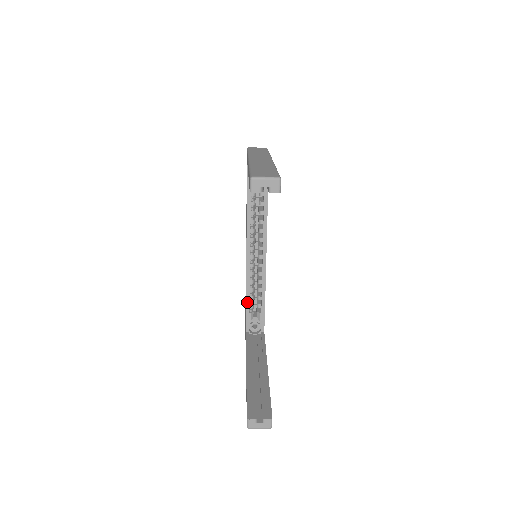
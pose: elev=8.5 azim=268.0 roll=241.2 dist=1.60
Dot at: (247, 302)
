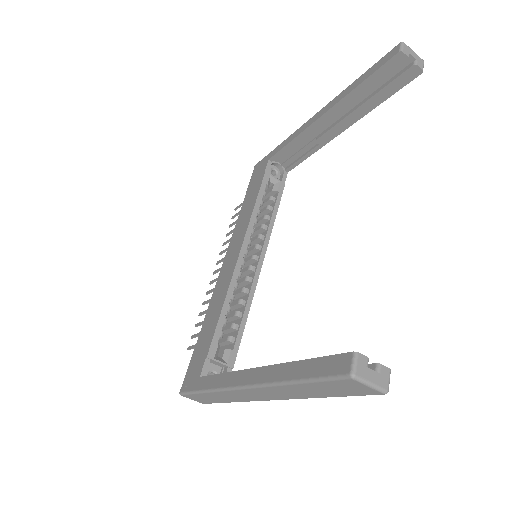
Dot at: (219, 323)
